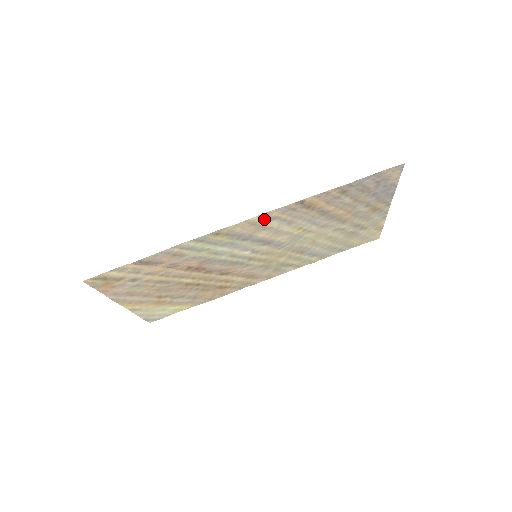
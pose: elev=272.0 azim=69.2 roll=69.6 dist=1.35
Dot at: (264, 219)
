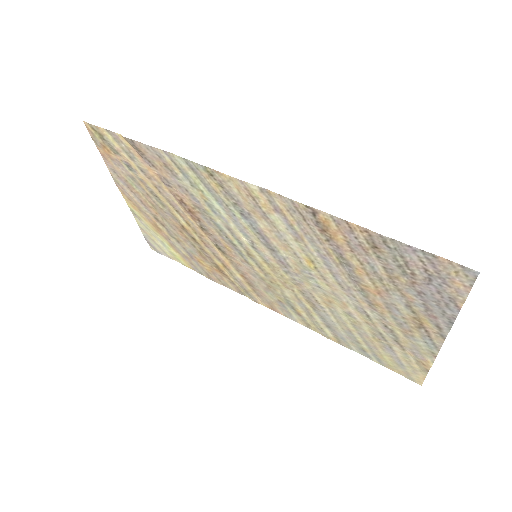
Dot at: (265, 200)
